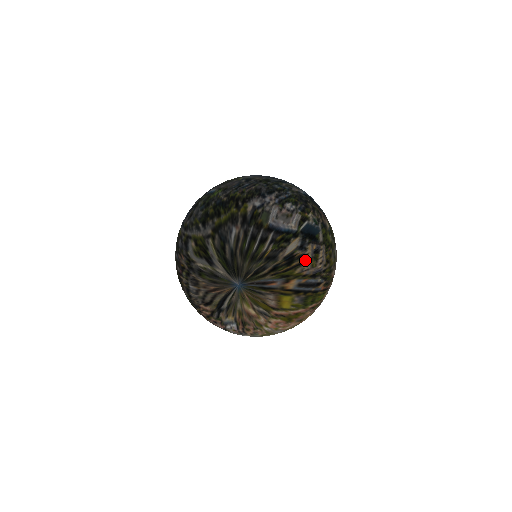
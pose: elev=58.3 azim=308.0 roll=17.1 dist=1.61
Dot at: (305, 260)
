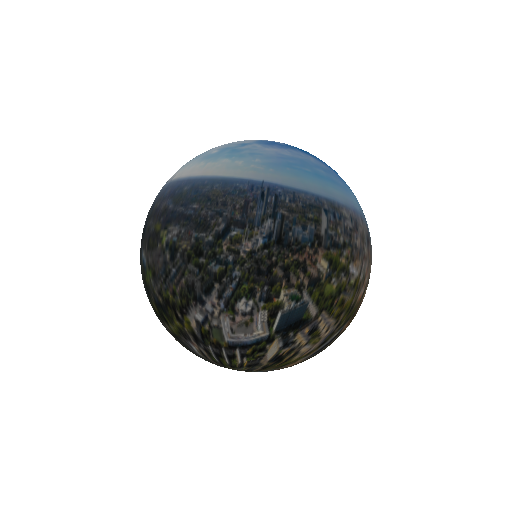
Dot at: (299, 349)
